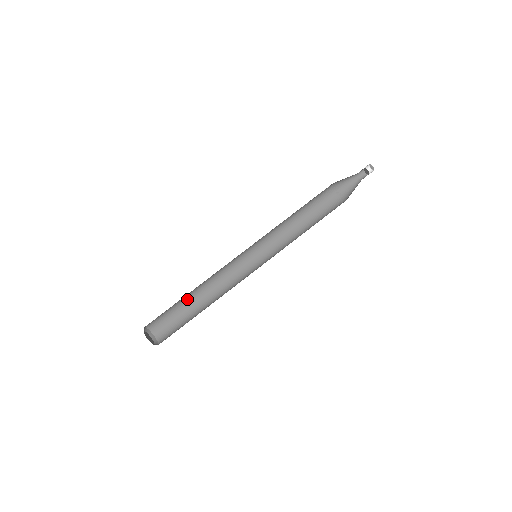
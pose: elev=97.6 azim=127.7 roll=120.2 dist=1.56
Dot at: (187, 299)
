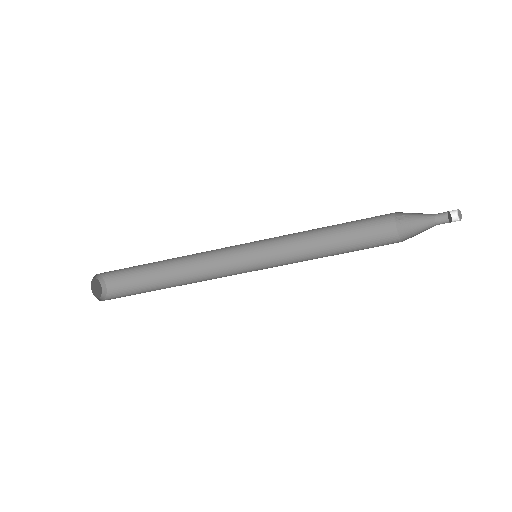
Dot at: (154, 262)
